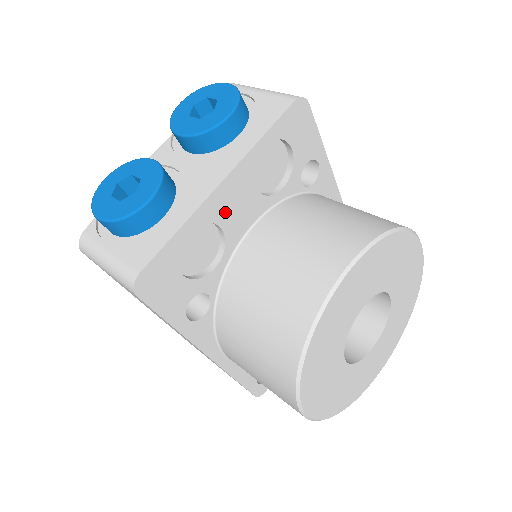
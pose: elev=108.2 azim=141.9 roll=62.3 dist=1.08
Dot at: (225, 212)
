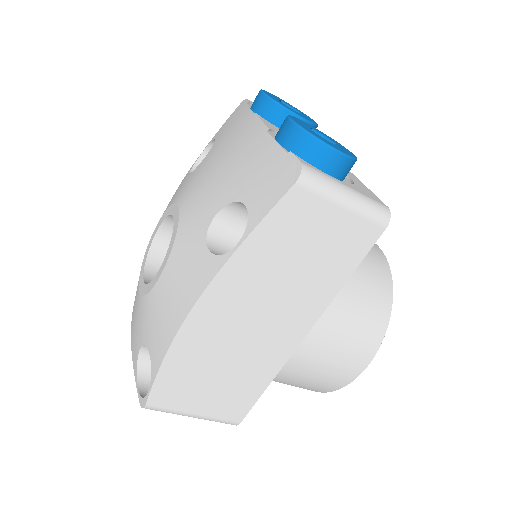
Dot at: occluded
